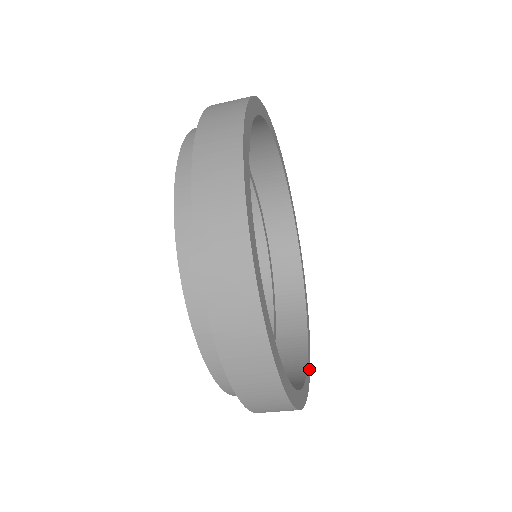
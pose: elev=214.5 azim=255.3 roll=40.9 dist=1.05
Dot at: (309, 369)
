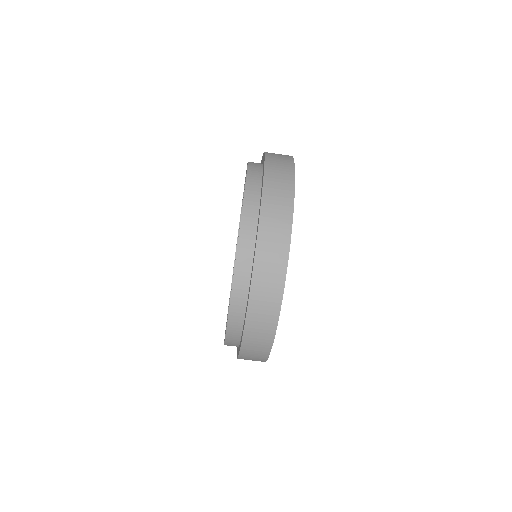
Dot at: occluded
